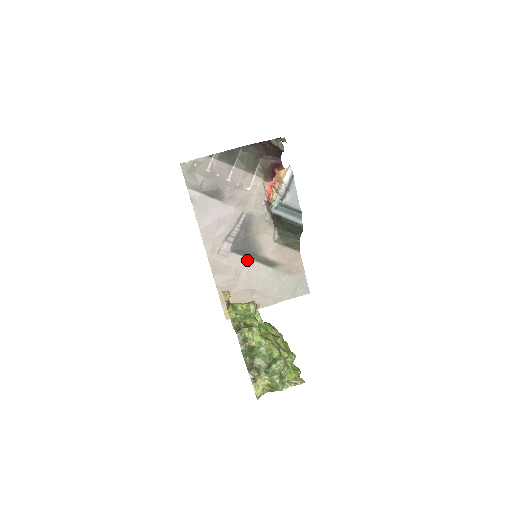
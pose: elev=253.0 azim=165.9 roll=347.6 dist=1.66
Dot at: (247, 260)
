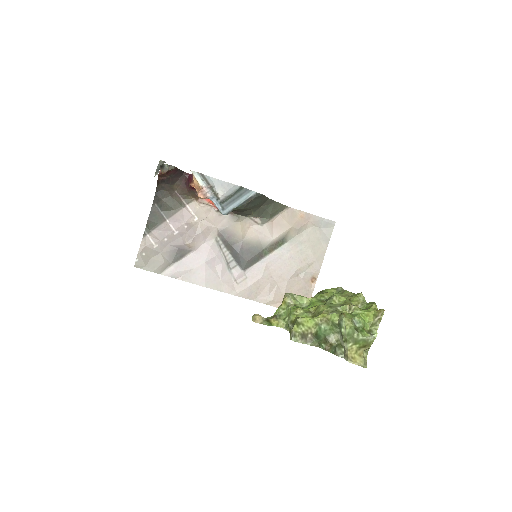
Dot at: (262, 261)
